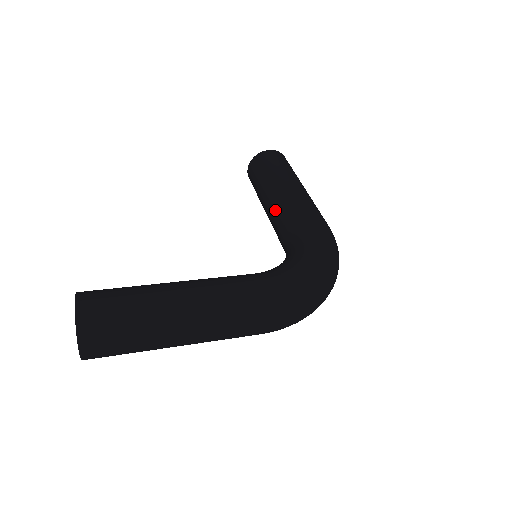
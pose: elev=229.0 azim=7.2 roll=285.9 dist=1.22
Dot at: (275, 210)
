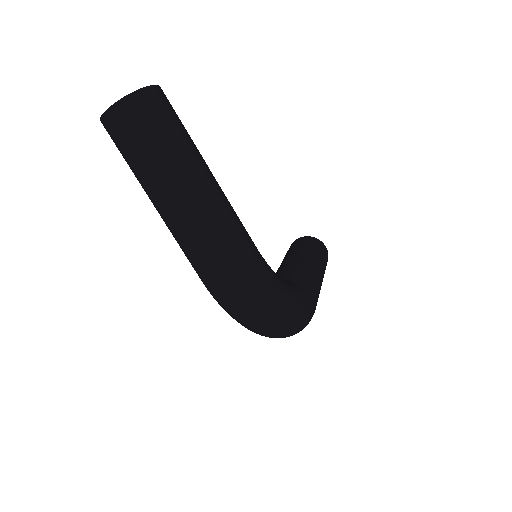
Dot at: (294, 263)
